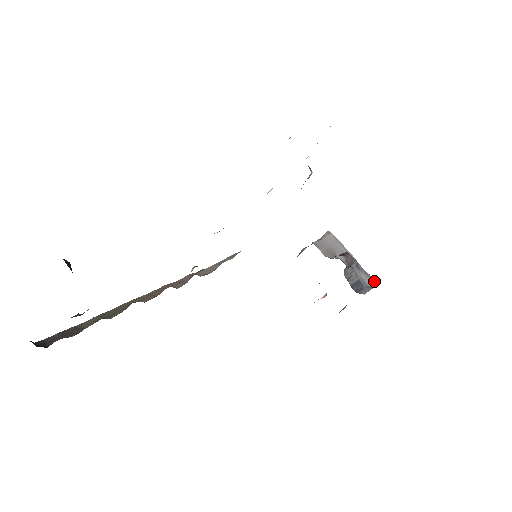
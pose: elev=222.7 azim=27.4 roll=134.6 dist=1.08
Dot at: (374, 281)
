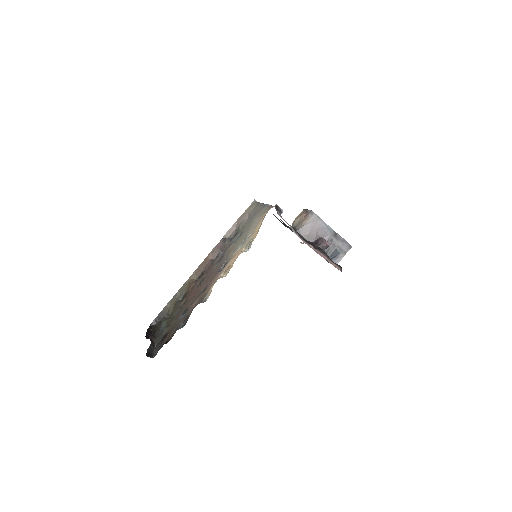
Dot at: (349, 246)
